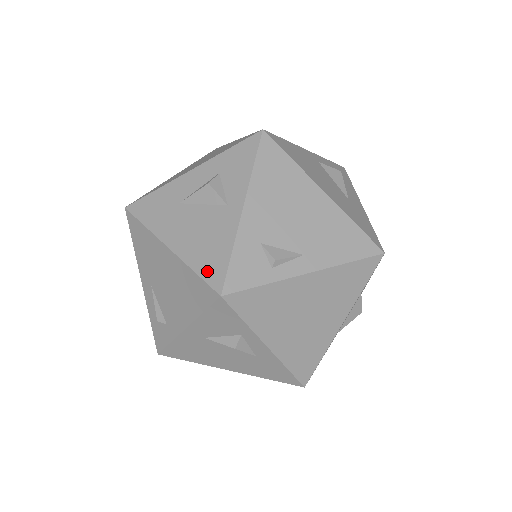
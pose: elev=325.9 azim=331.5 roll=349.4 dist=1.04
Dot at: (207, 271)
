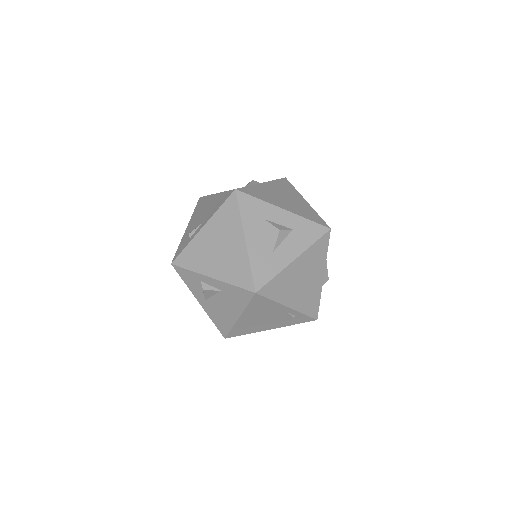
Dot at: occluded
